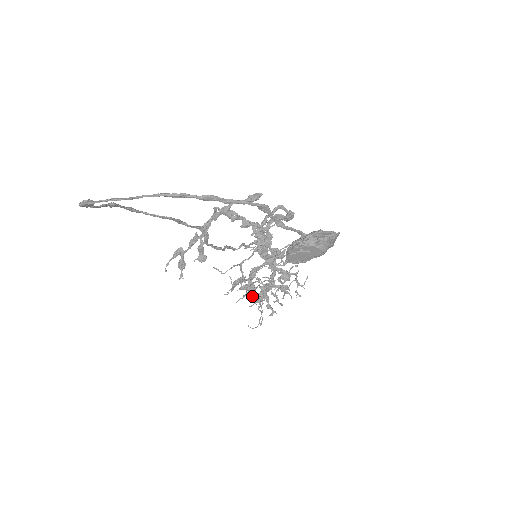
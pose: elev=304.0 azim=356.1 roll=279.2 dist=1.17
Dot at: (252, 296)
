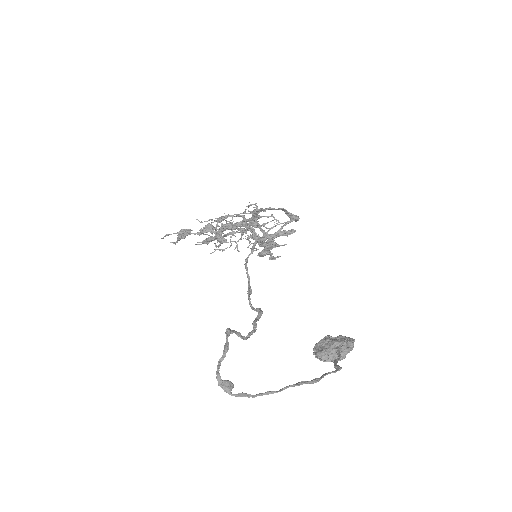
Dot at: (220, 245)
